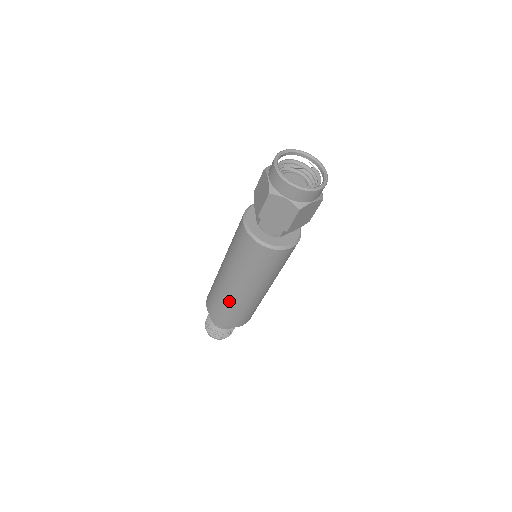
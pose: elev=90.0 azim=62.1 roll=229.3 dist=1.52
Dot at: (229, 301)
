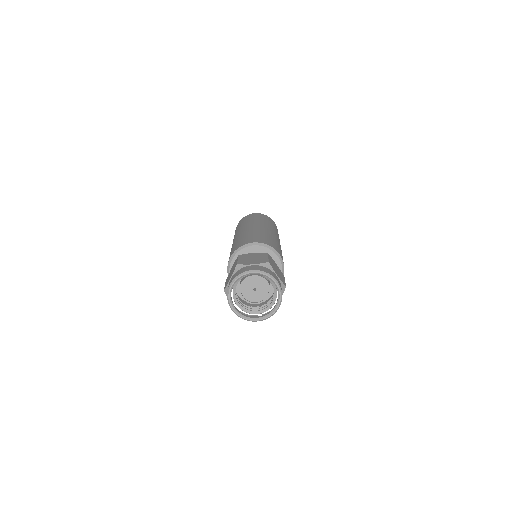
Dot at: occluded
